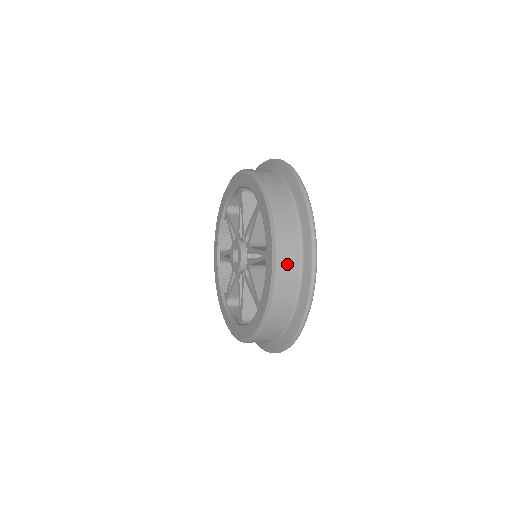
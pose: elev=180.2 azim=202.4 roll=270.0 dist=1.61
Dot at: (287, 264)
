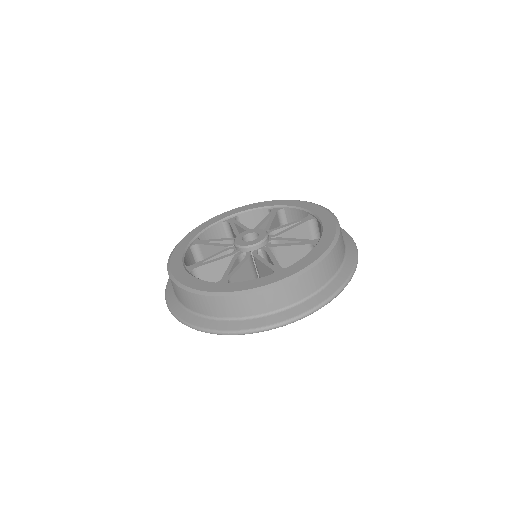
Dot at: (337, 255)
